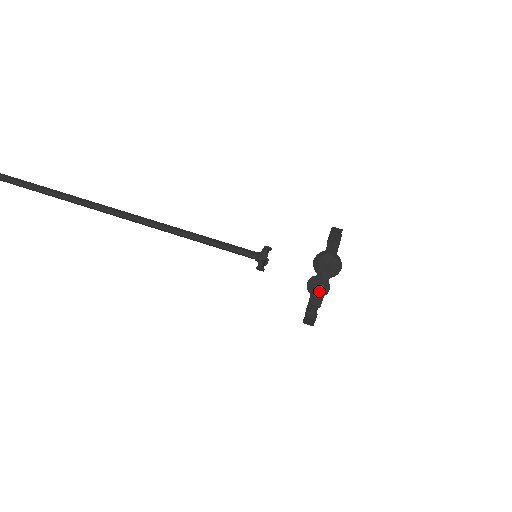
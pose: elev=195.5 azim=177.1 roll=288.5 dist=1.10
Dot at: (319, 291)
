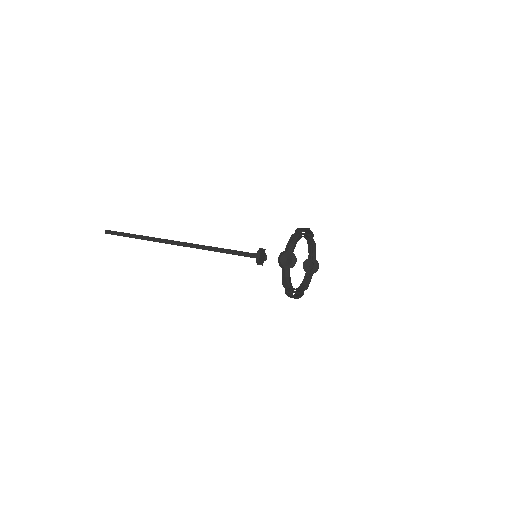
Dot at: (285, 278)
